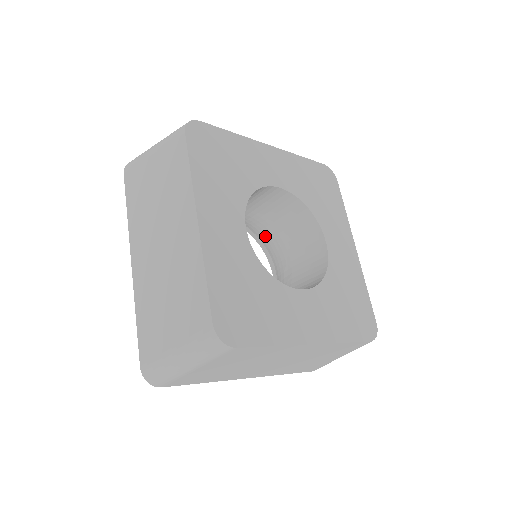
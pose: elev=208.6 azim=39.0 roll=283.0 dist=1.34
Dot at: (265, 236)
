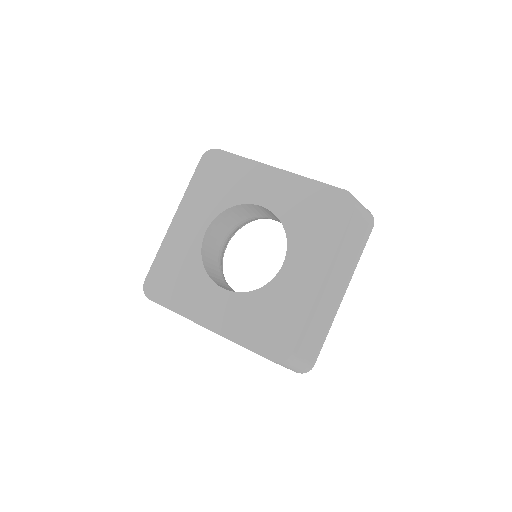
Dot at: occluded
